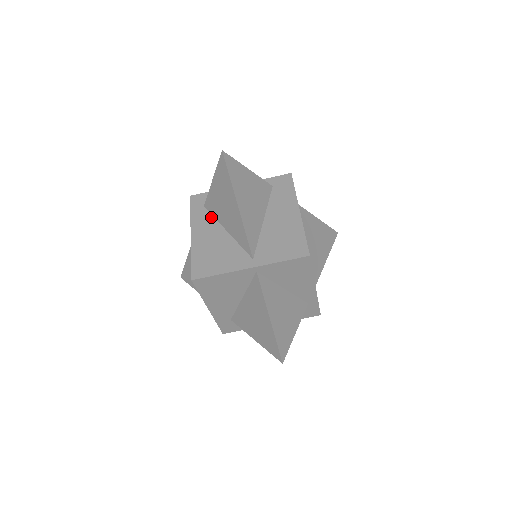
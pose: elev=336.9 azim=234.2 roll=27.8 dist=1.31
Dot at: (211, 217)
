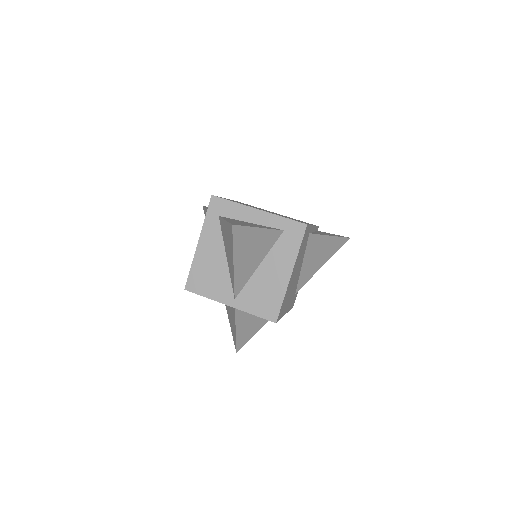
Dot at: (220, 234)
